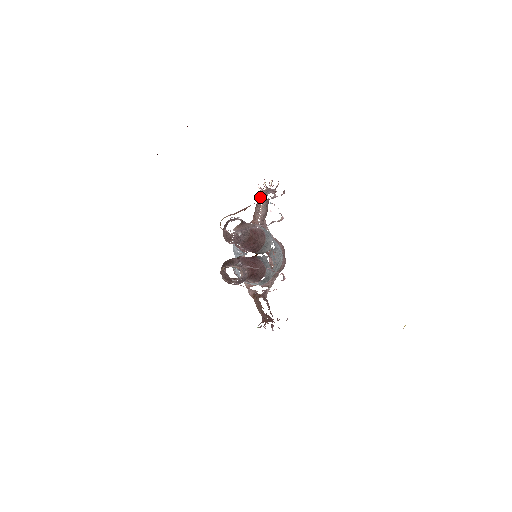
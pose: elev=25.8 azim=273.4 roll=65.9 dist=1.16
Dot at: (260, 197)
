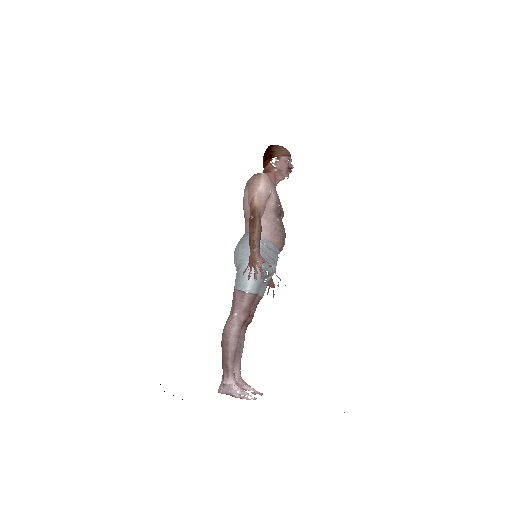
Dot at: (250, 252)
